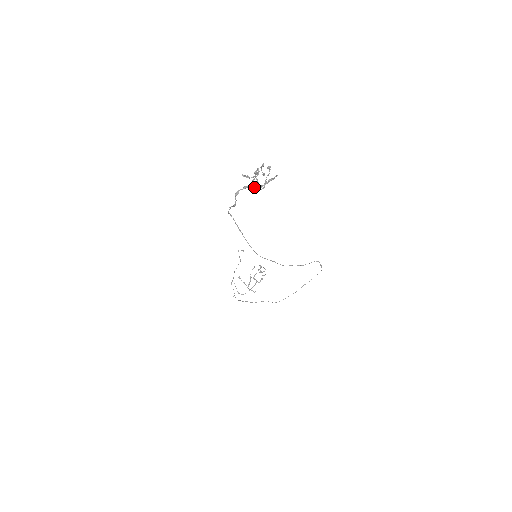
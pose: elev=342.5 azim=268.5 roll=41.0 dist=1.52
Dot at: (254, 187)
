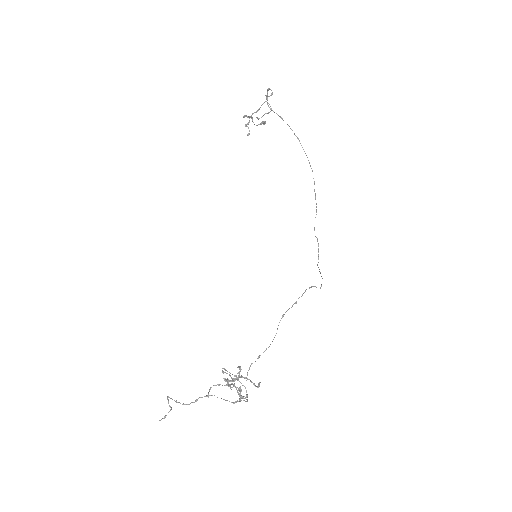
Dot at: (268, 103)
